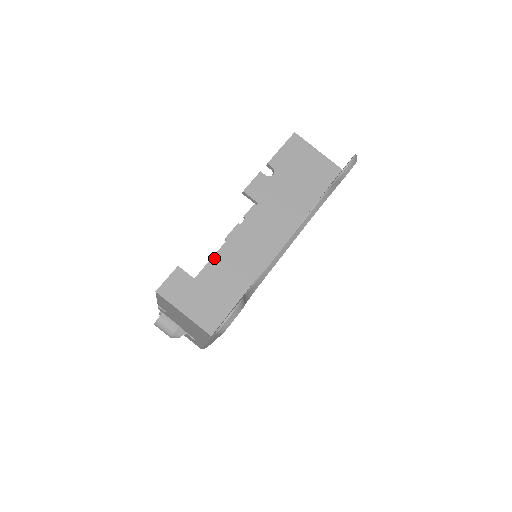
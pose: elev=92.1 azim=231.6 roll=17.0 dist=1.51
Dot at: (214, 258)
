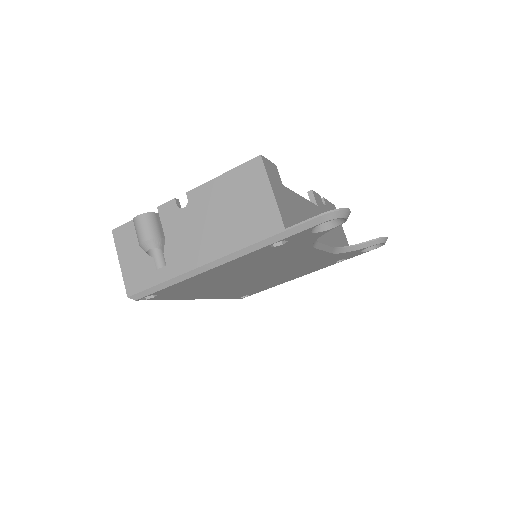
Dot at: (294, 193)
